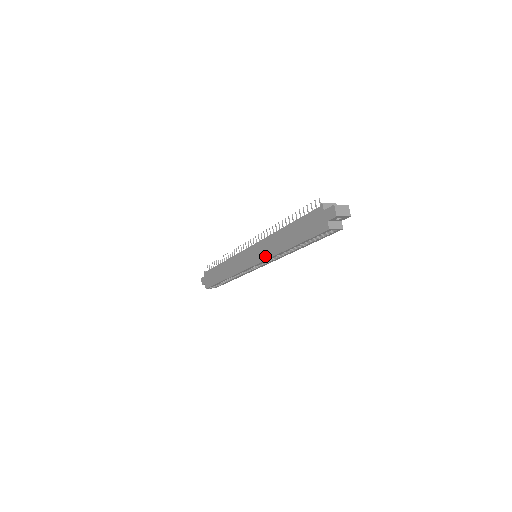
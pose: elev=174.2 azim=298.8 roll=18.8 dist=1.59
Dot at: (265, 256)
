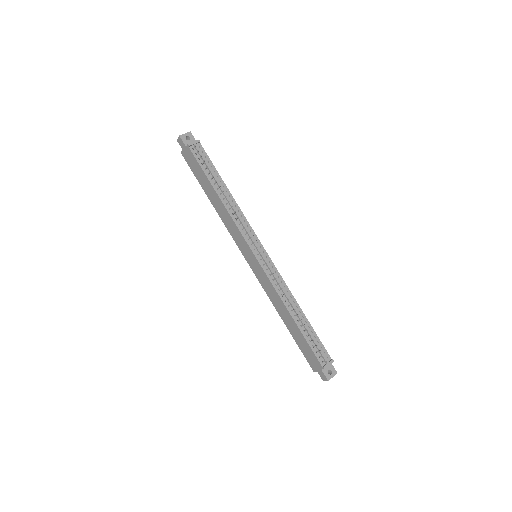
Dot at: (263, 286)
